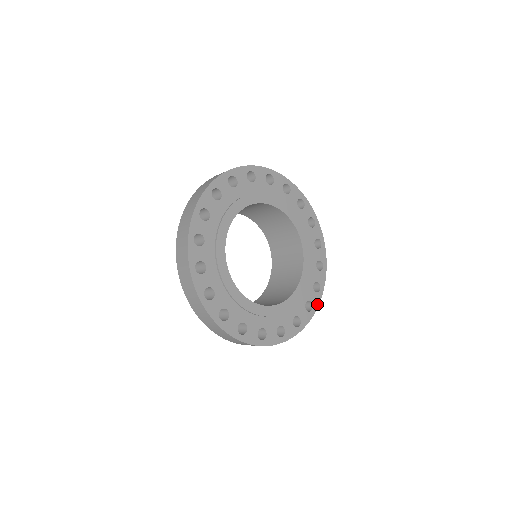
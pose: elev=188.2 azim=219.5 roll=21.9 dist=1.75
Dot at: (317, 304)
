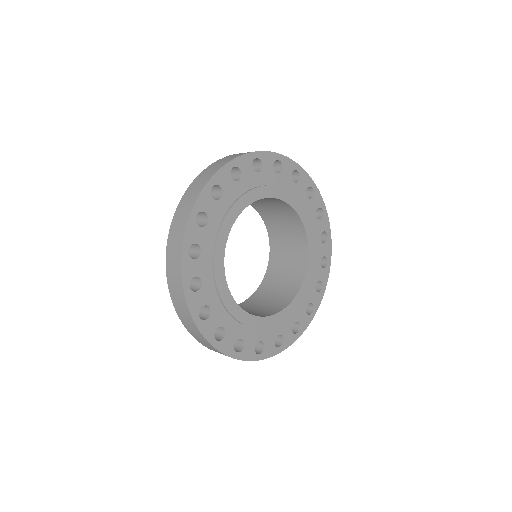
Dot at: (326, 279)
